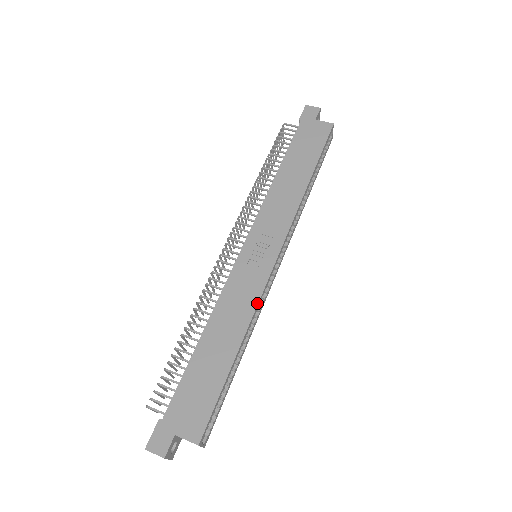
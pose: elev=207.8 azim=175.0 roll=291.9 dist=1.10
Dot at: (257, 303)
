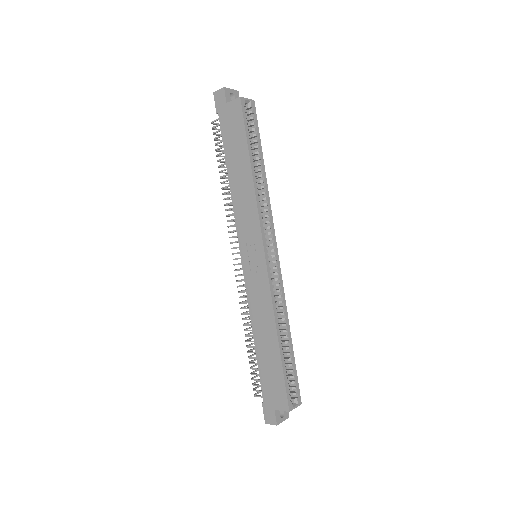
Dot at: (271, 299)
